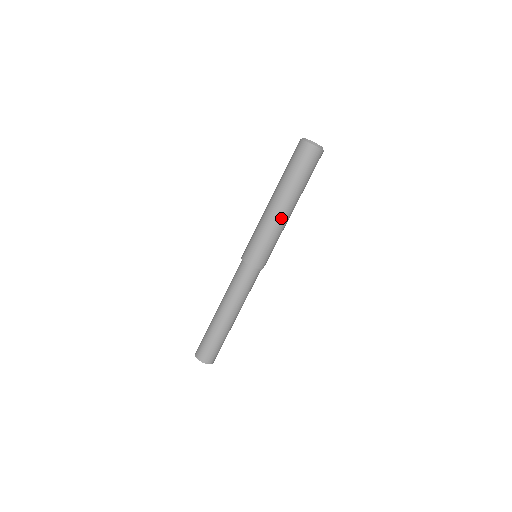
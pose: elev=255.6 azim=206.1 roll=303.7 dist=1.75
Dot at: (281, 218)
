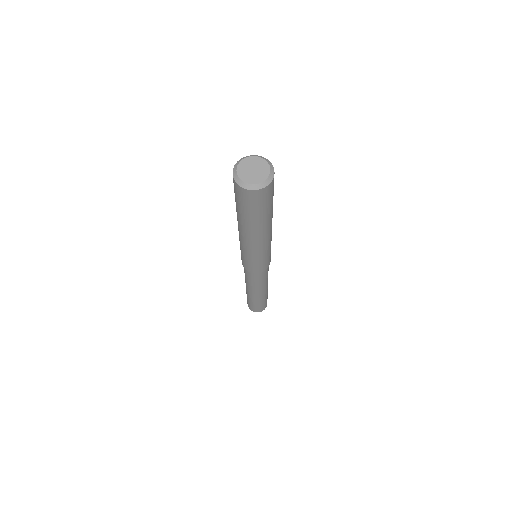
Dot at: (249, 244)
